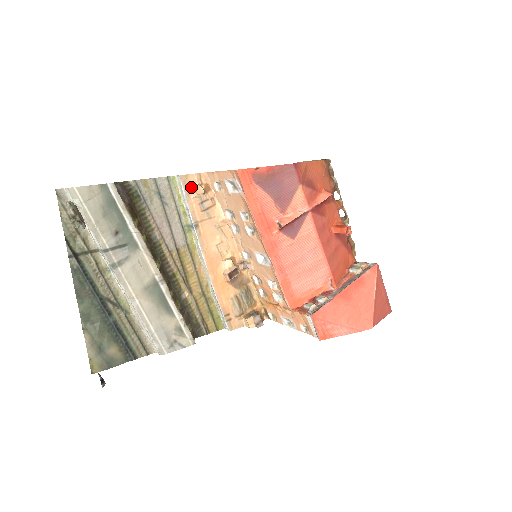
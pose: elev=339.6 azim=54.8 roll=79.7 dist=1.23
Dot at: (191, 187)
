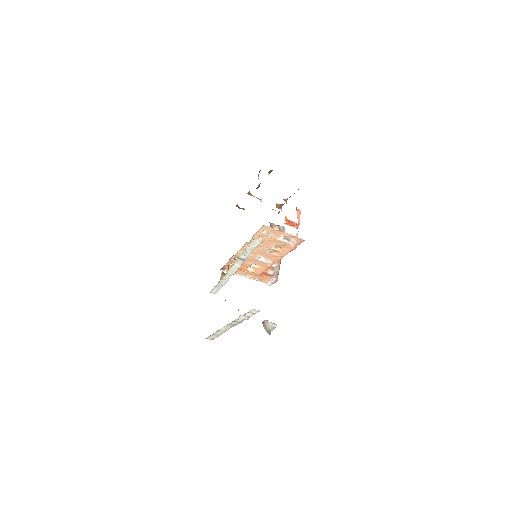
Dot at: occluded
